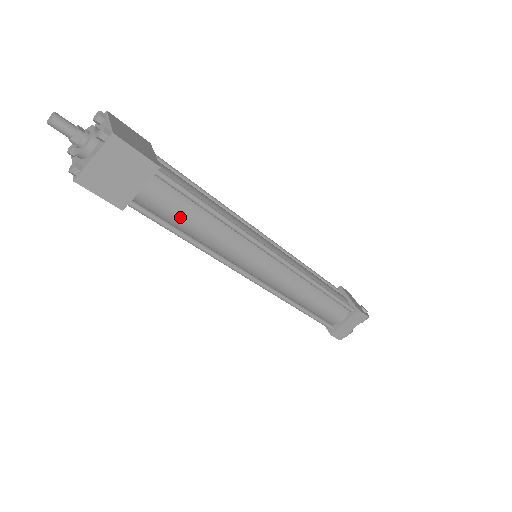
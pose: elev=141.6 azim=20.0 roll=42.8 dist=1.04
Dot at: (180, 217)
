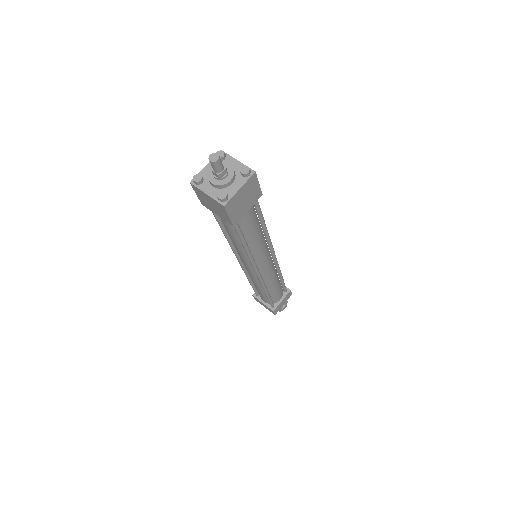
Dot at: (227, 230)
